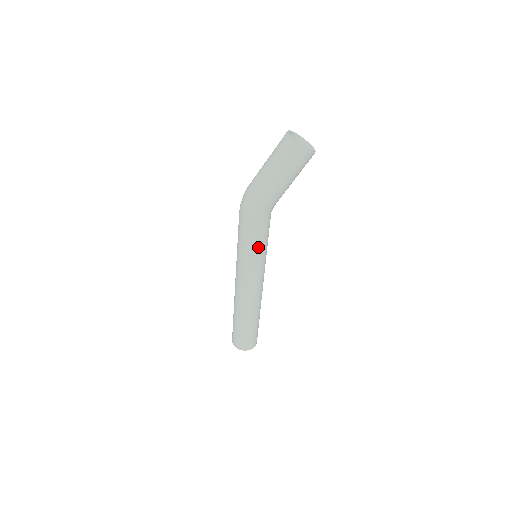
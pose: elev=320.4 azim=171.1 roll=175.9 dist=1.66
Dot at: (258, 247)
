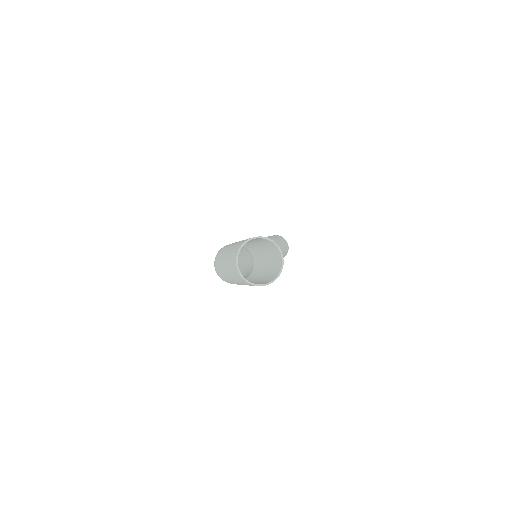
Dot at: occluded
